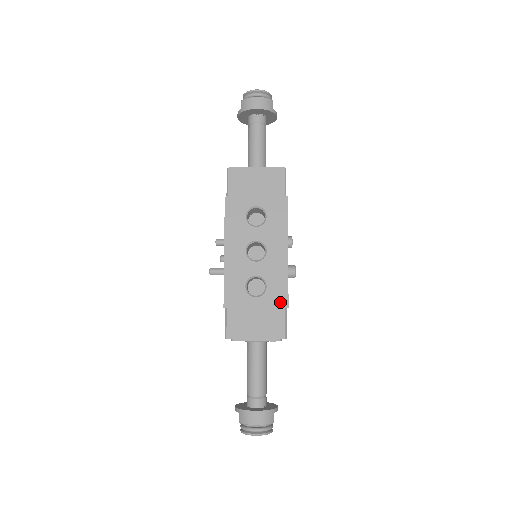
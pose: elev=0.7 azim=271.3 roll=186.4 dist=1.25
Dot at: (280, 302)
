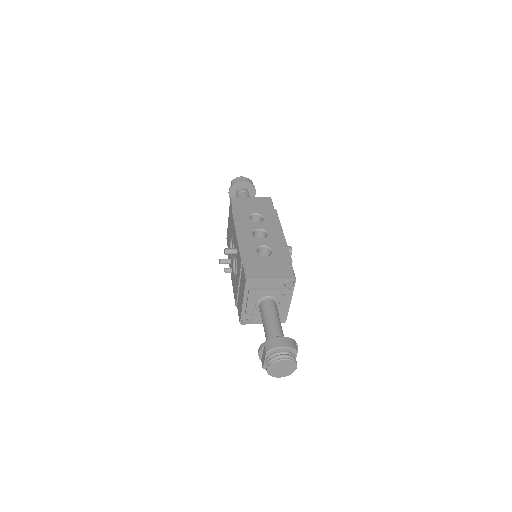
Dot at: (285, 259)
